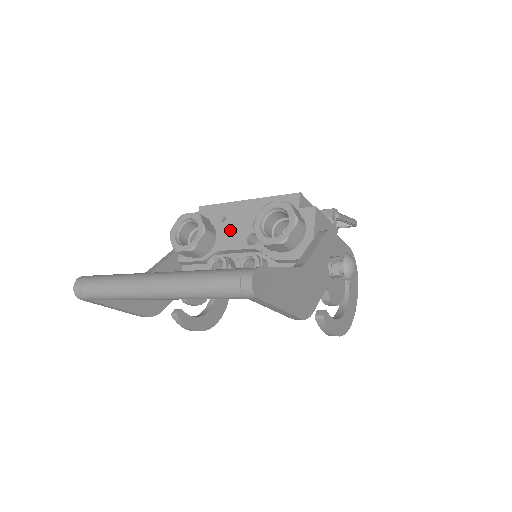
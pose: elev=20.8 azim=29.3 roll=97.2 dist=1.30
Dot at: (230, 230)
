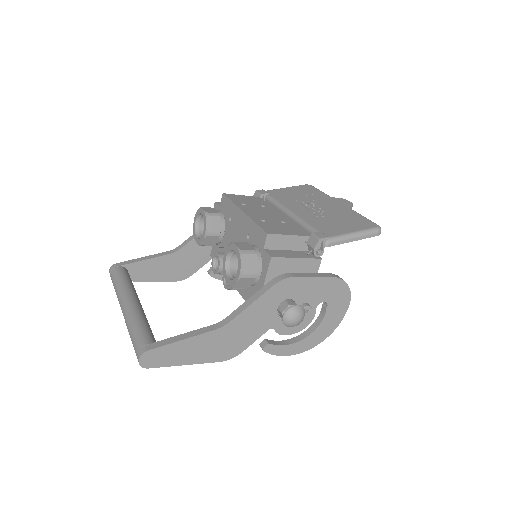
Dot at: (231, 233)
